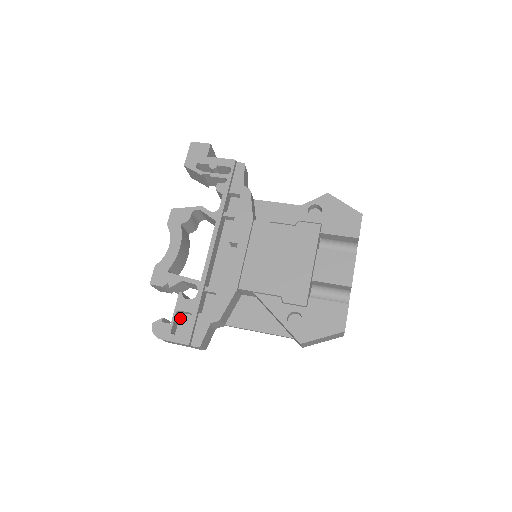
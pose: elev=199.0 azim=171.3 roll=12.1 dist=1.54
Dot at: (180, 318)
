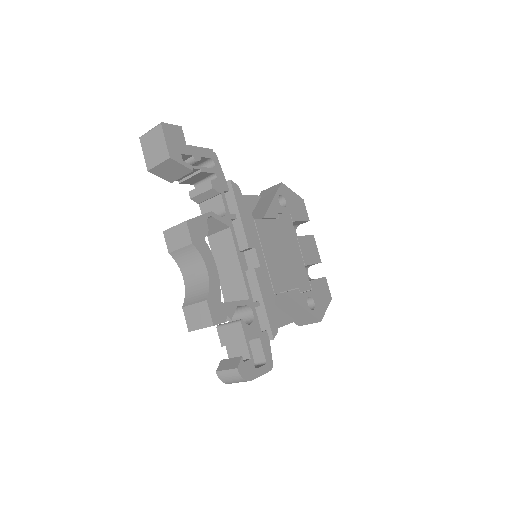
Dot at: (239, 349)
